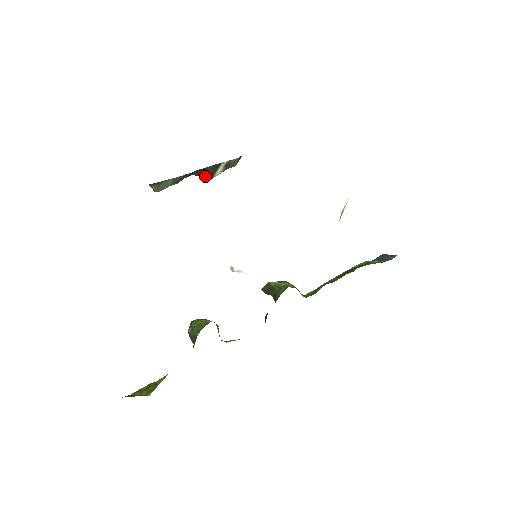
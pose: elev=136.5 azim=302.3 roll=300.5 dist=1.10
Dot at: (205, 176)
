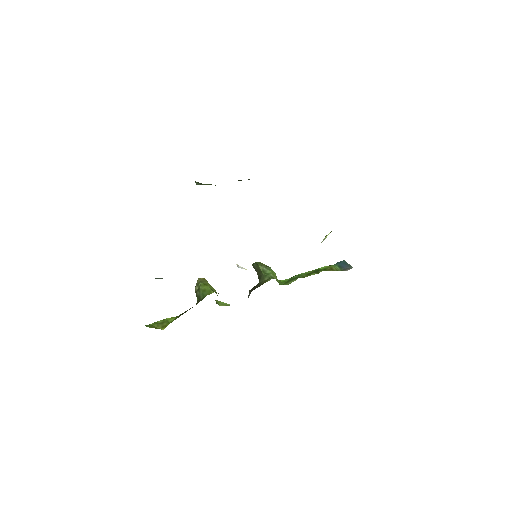
Dot at: occluded
